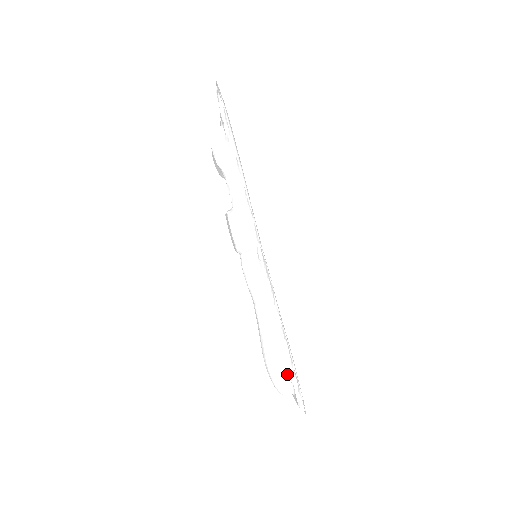
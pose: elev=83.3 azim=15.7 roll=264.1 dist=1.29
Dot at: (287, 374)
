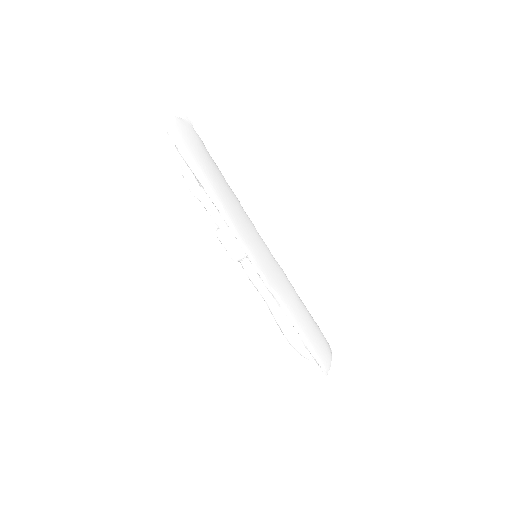
Dot at: (304, 347)
